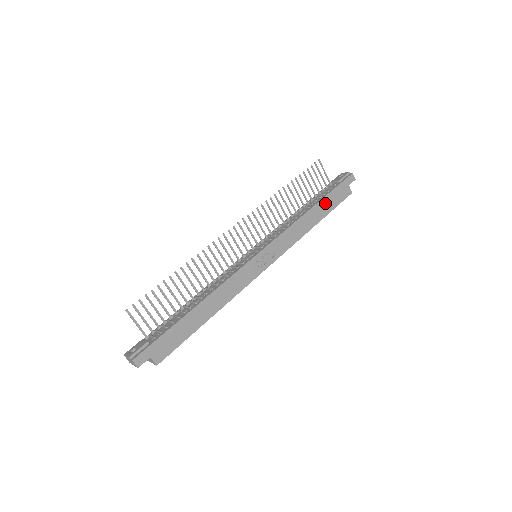
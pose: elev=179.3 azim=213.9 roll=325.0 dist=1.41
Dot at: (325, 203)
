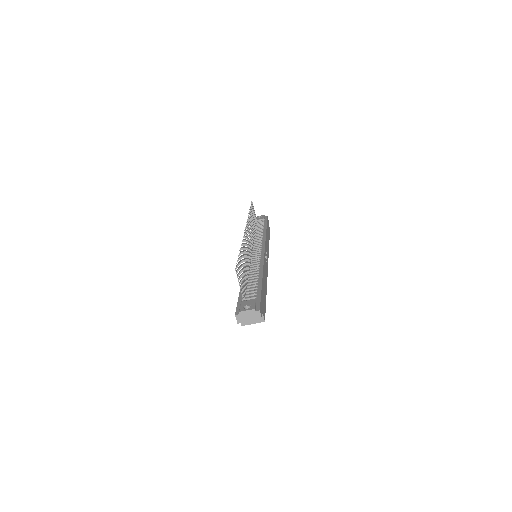
Dot at: (267, 230)
